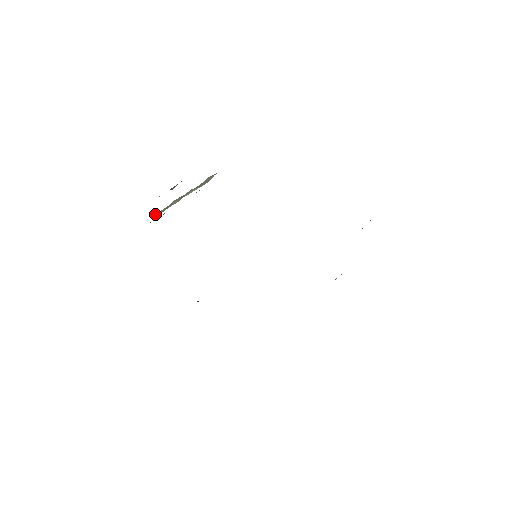
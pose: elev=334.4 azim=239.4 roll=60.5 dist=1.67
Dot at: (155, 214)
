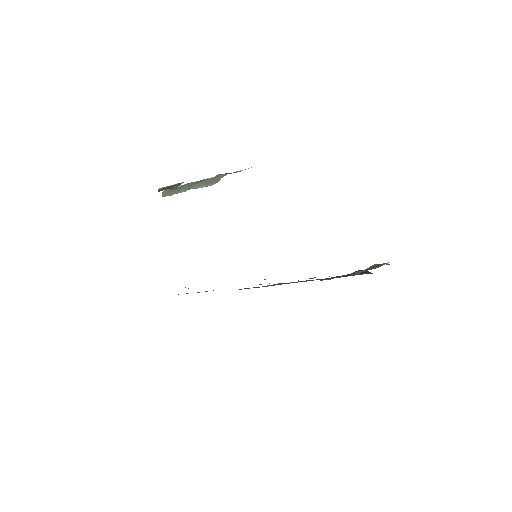
Dot at: (167, 191)
